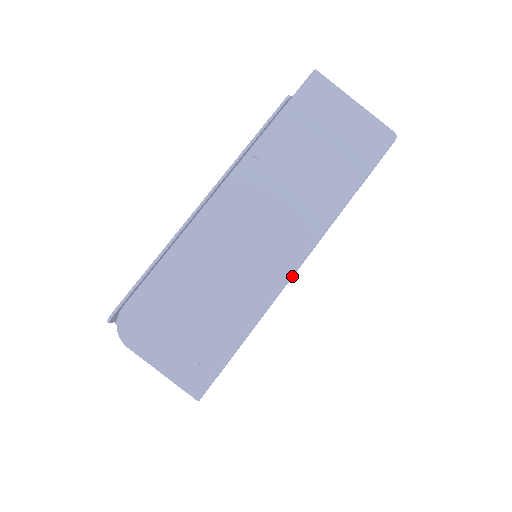
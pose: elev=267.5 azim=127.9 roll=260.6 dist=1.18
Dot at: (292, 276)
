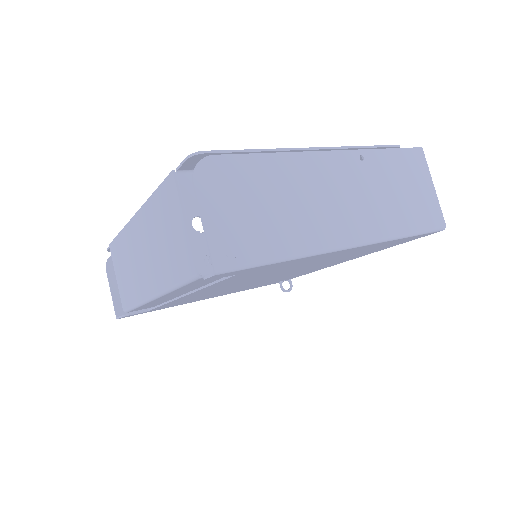
Dot at: (339, 250)
